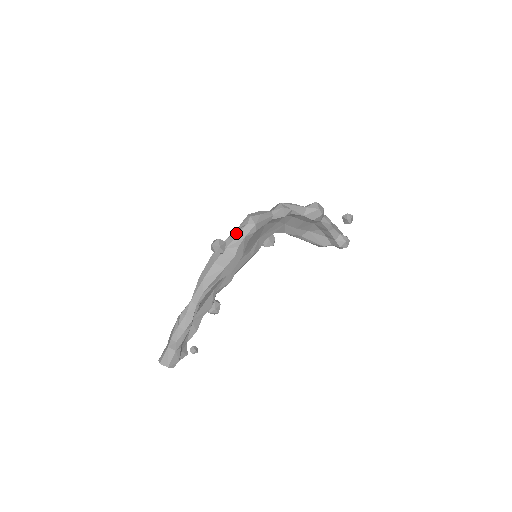
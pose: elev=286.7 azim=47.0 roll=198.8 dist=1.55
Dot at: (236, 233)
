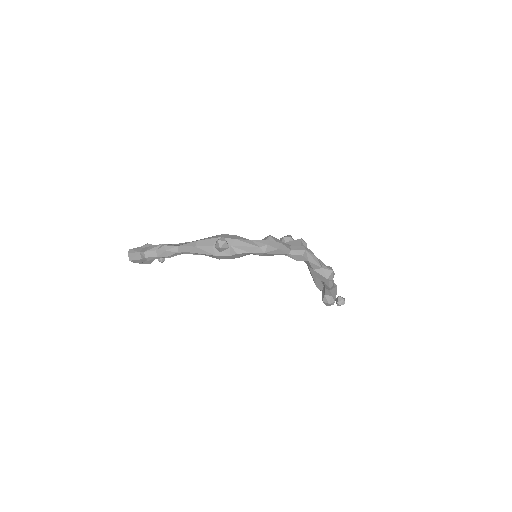
Dot at: (247, 244)
